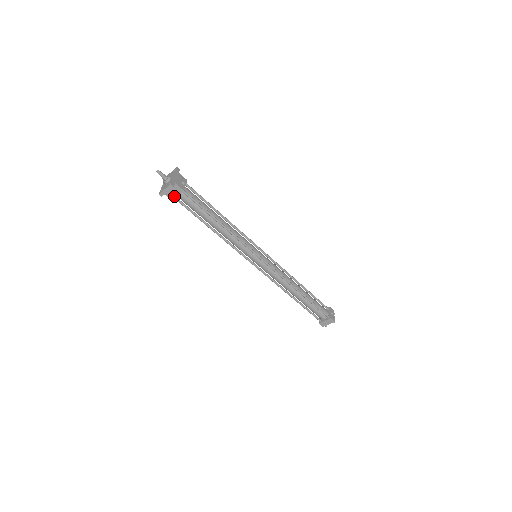
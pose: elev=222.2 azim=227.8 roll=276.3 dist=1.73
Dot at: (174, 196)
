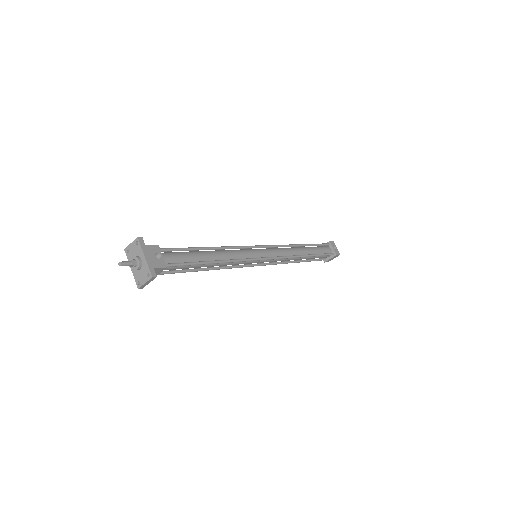
Dot at: occluded
